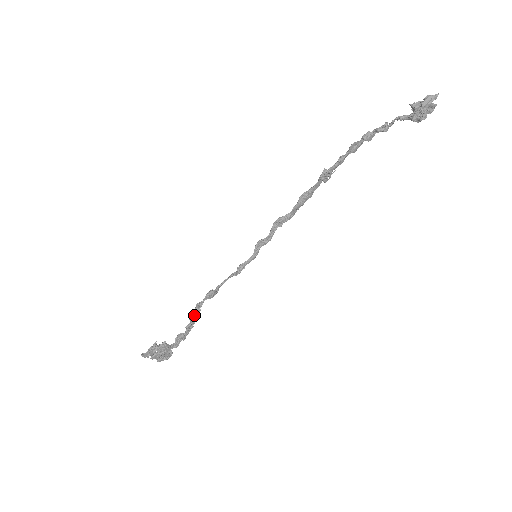
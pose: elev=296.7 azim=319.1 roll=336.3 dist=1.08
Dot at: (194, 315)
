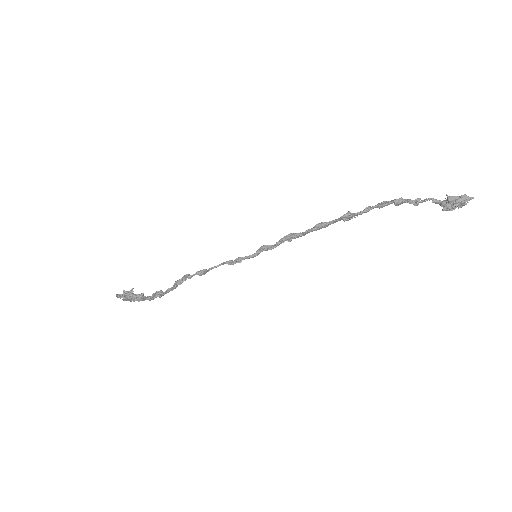
Dot at: (179, 282)
